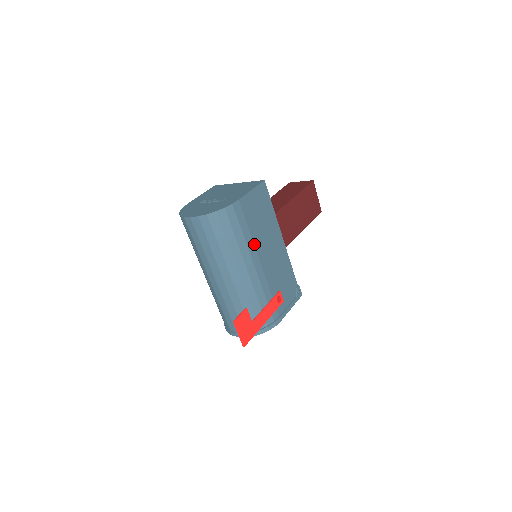
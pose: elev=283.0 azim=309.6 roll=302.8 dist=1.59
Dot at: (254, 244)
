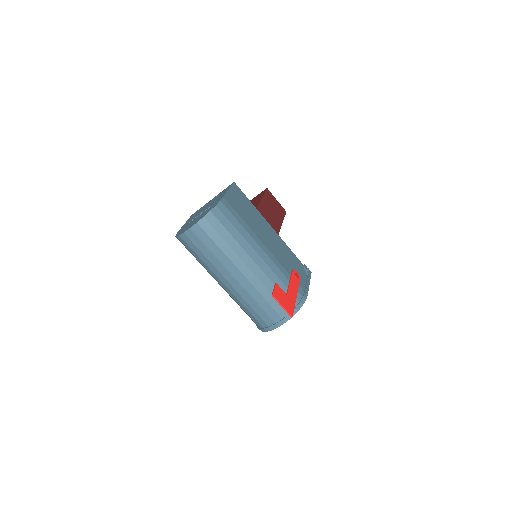
Dot at: (253, 232)
